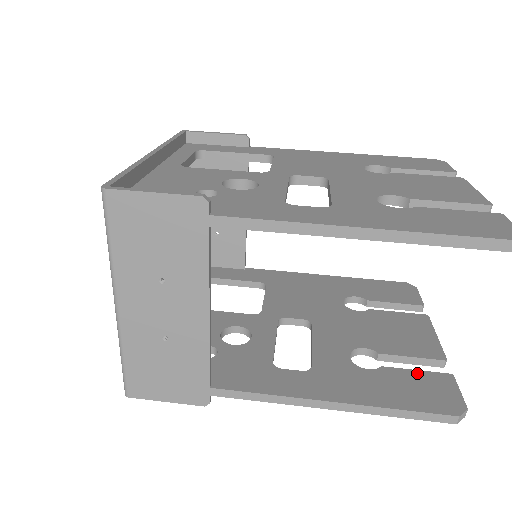
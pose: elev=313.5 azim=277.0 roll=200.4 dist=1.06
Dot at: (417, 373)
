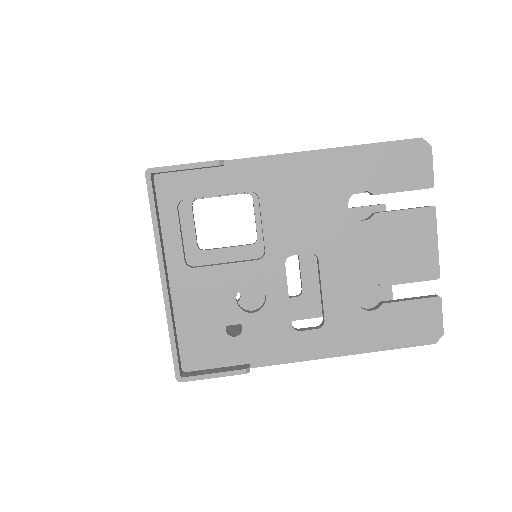
Dot at: occluded
